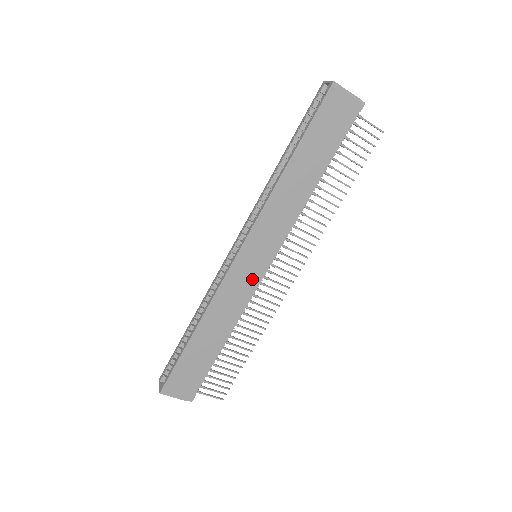
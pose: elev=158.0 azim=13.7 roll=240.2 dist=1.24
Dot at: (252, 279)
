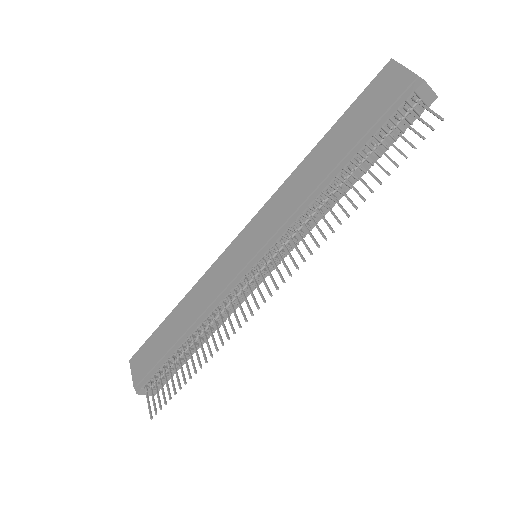
Dot at: (233, 273)
